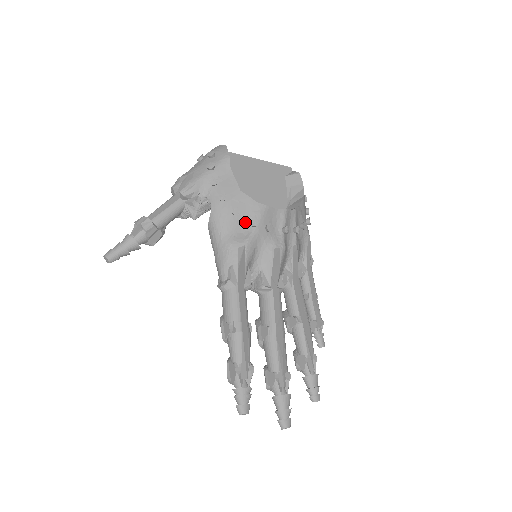
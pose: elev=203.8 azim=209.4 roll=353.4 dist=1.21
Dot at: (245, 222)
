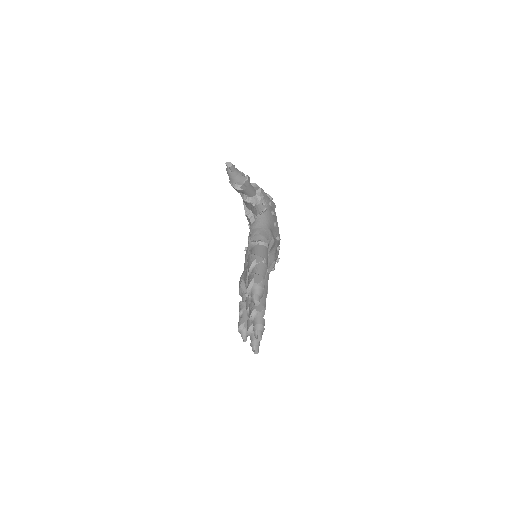
Dot at: (274, 233)
